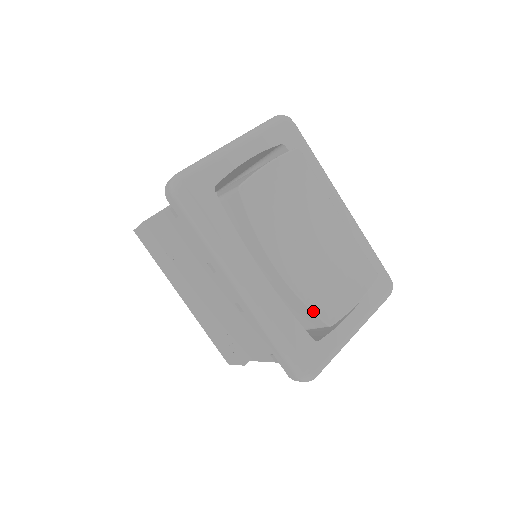
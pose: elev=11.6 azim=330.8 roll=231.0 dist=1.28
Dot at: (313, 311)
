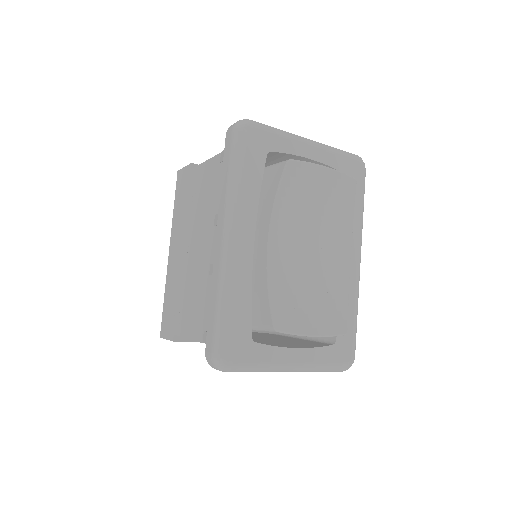
Dot at: (271, 305)
